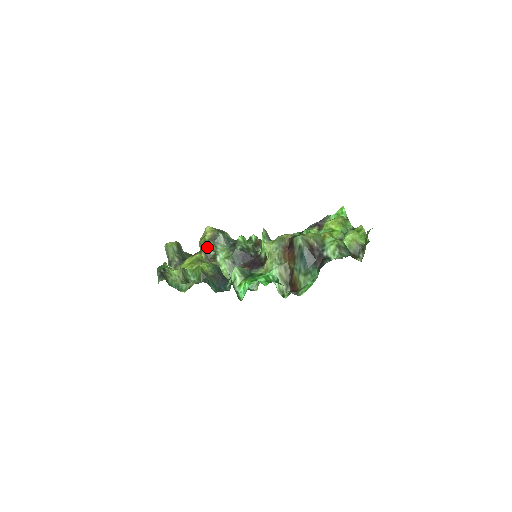
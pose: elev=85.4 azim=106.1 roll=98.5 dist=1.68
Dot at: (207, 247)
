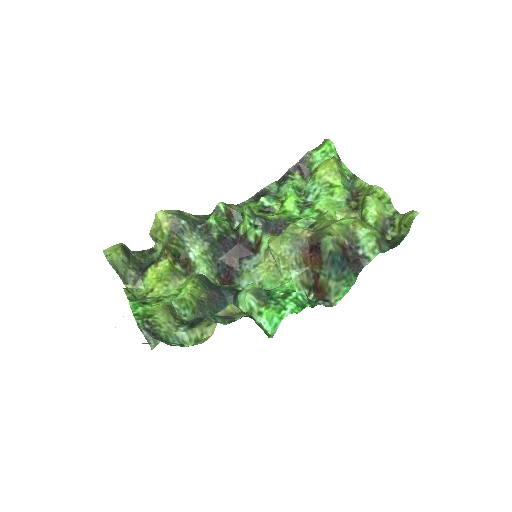
Dot at: (172, 246)
